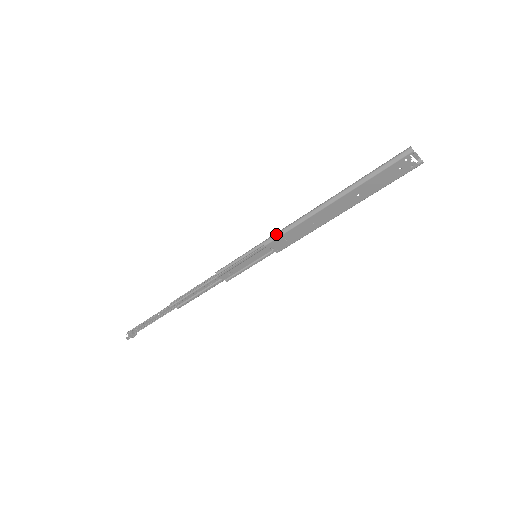
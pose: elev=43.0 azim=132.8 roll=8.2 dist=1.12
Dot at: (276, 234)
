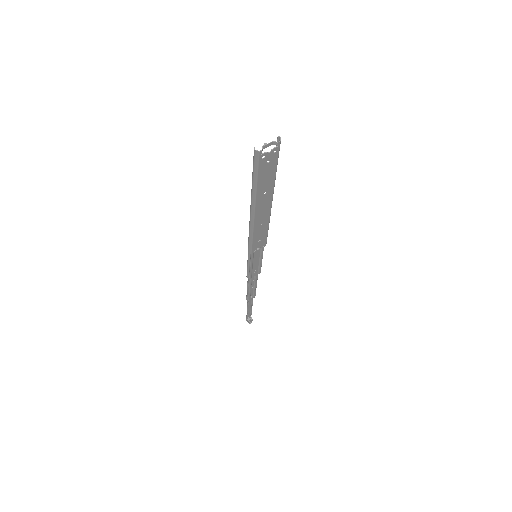
Dot at: (248, 245)
